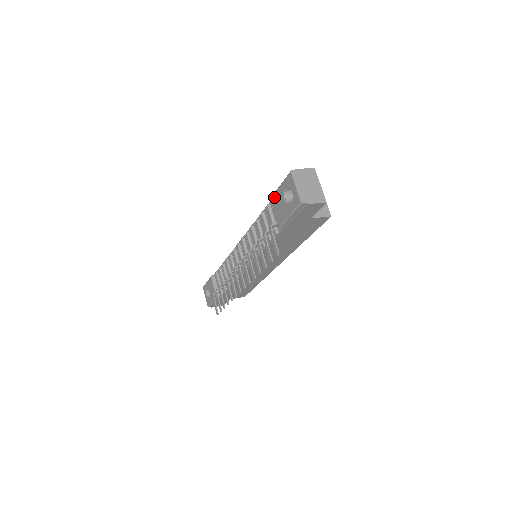
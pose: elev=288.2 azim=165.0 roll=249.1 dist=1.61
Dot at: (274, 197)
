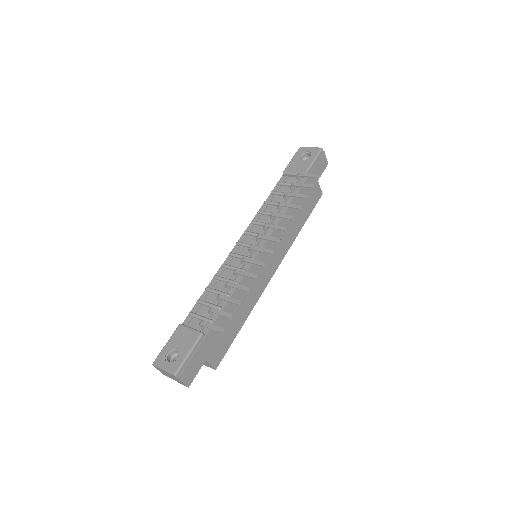
Dot at: (288, 168)
